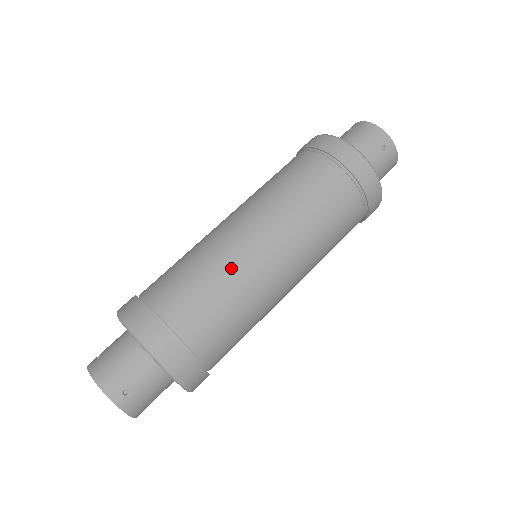
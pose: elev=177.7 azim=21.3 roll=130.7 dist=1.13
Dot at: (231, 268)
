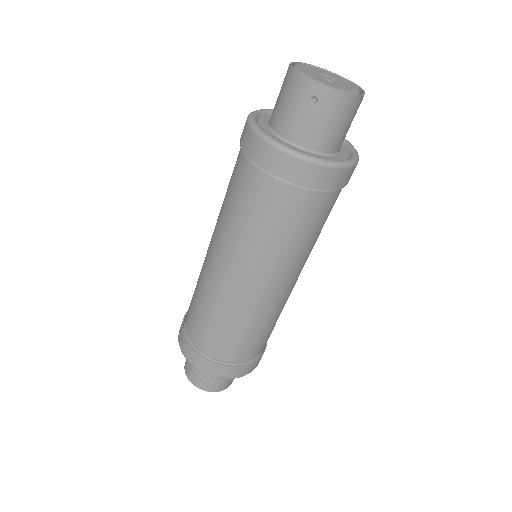
Dot at: (212, 297)
